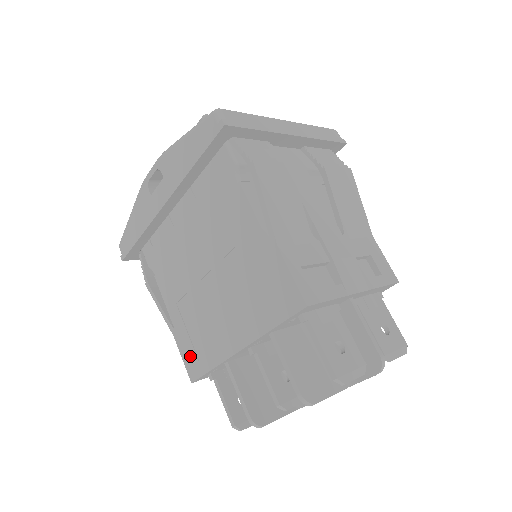
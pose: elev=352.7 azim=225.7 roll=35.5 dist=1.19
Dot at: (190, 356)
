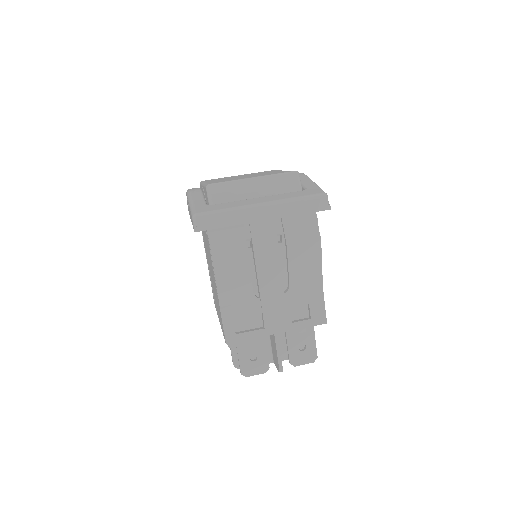
Dot at: occluded
